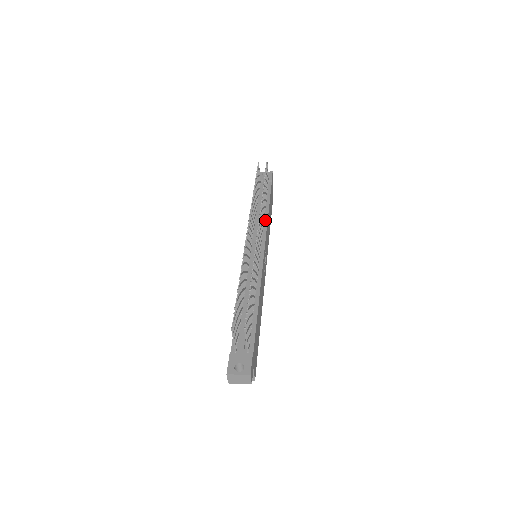
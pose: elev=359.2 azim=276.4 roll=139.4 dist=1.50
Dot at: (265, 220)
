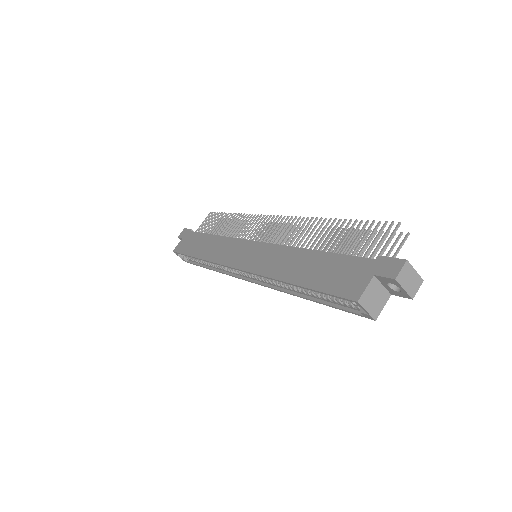
Dot at: occluded
